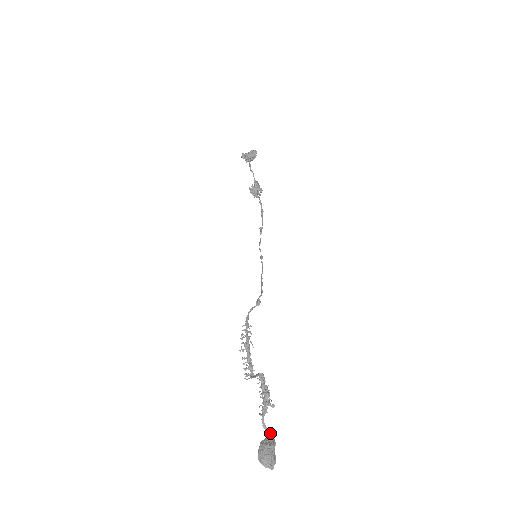
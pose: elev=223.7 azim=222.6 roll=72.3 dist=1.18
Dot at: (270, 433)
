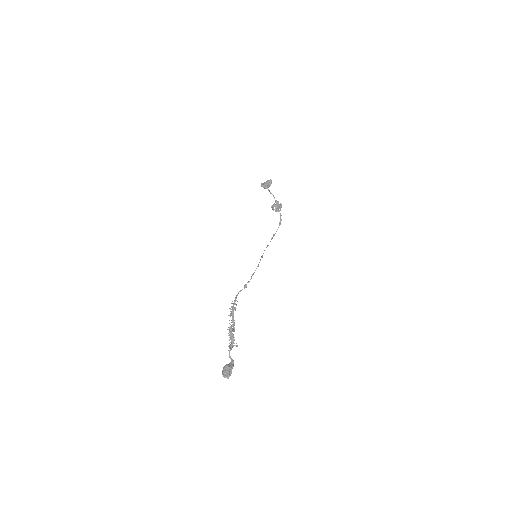
Dot at: (232, 360)
